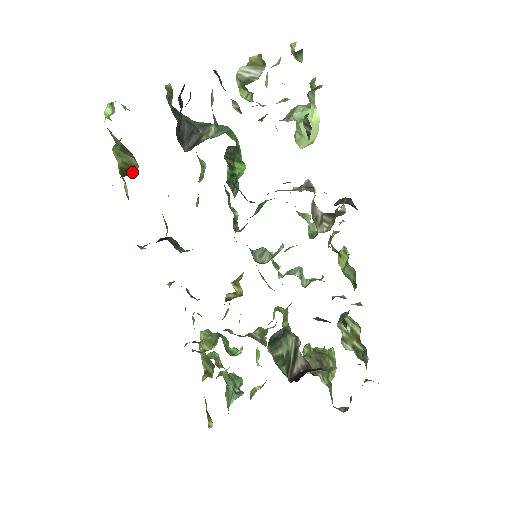
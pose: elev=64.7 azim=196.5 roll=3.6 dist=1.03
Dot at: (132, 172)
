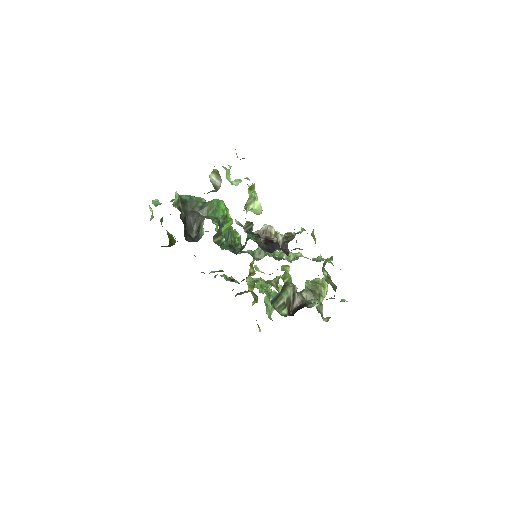
Dot at: (174, 242)
